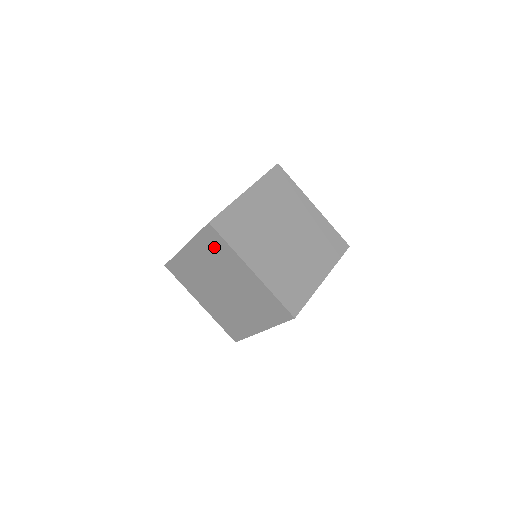
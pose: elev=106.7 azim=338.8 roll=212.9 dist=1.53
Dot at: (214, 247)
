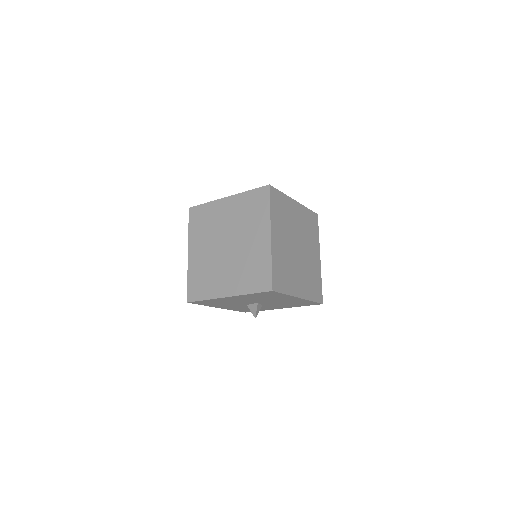
Dot at: (255, 205)
